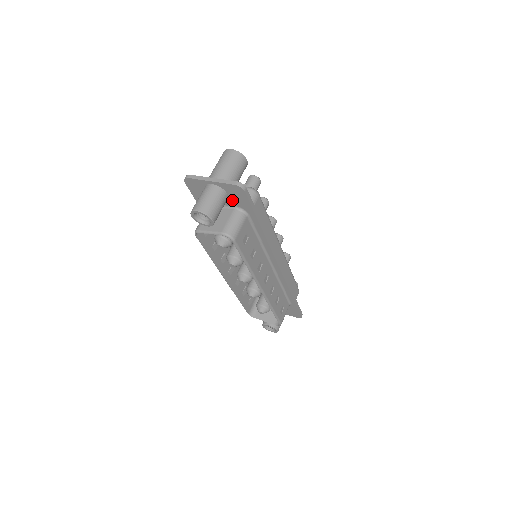
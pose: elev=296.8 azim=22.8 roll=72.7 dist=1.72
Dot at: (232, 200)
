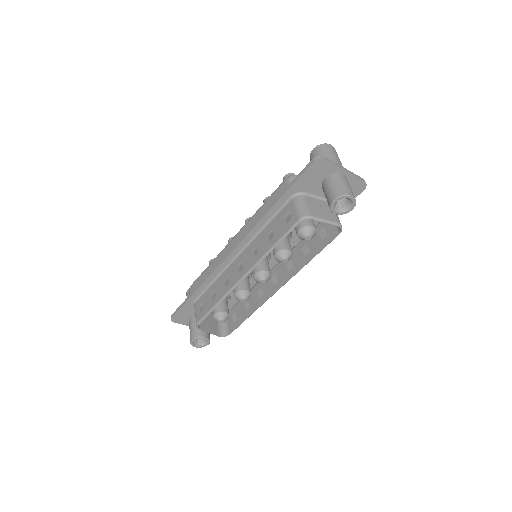
Dot at: occluded
